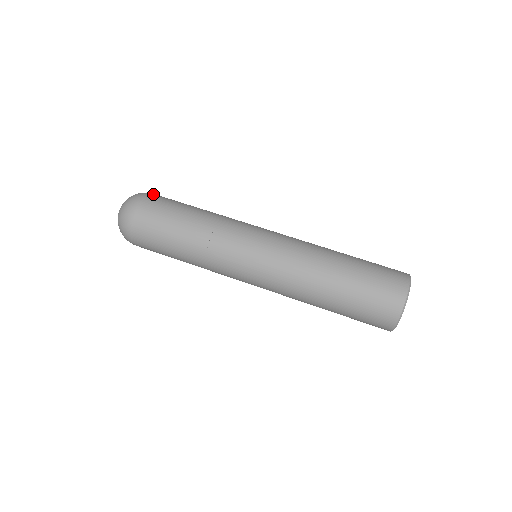
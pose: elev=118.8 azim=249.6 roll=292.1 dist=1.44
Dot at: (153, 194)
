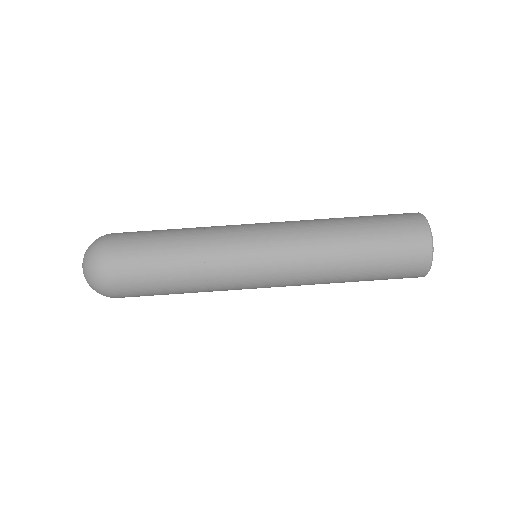
Dot at: (110, 240)
